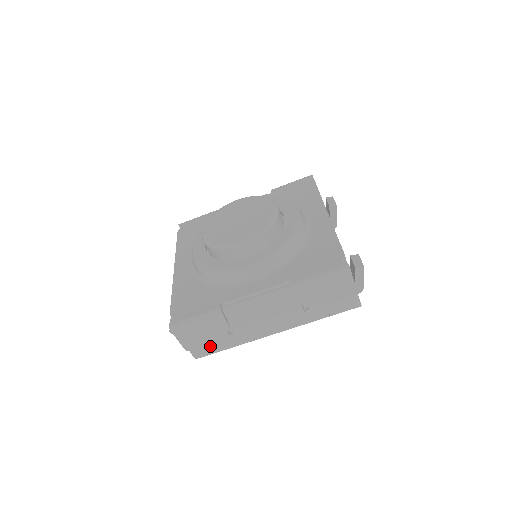
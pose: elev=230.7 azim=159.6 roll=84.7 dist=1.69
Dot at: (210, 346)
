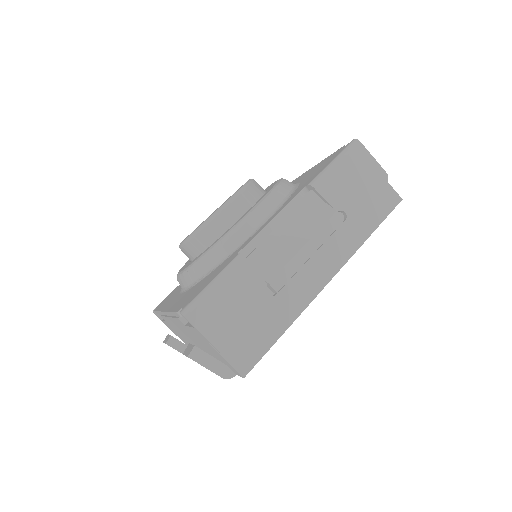
Dot at: (253, 331)
